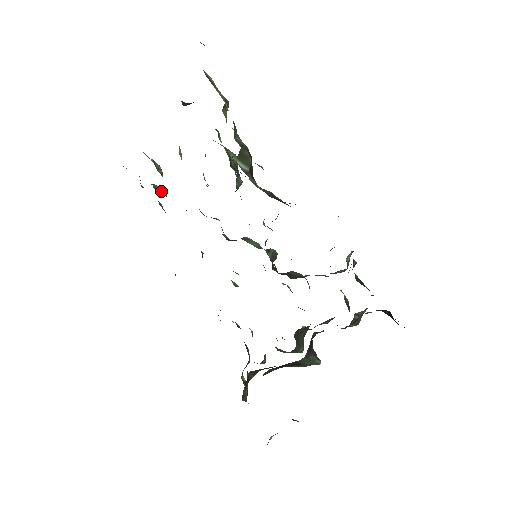
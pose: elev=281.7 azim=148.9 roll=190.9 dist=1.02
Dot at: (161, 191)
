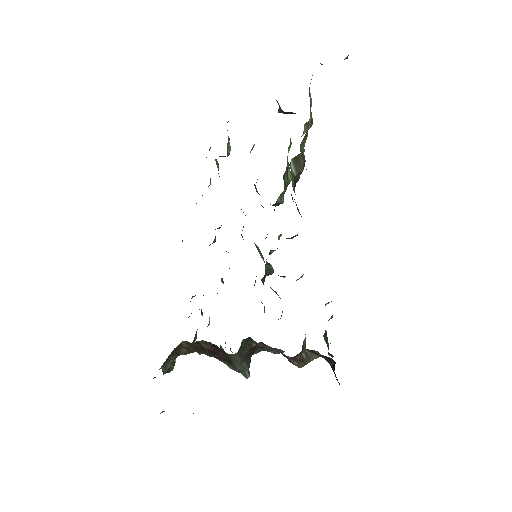
Dot at: (218, 168)
